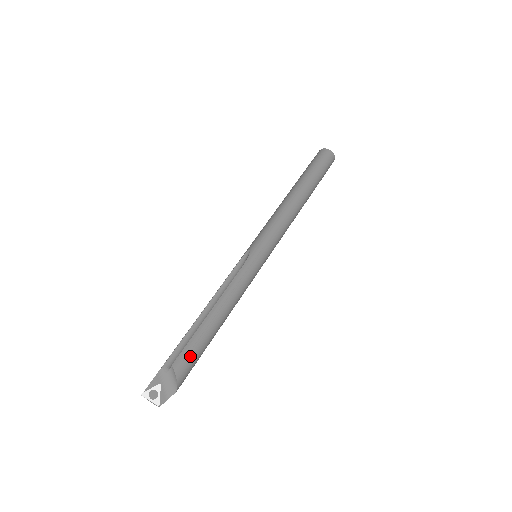
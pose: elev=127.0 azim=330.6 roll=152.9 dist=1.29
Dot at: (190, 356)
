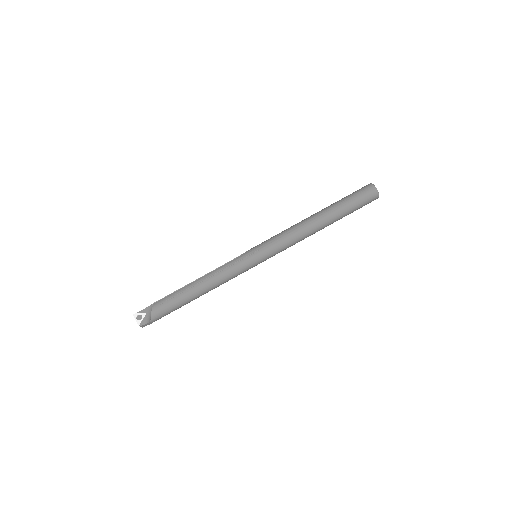
Dot at: (166, 303)
